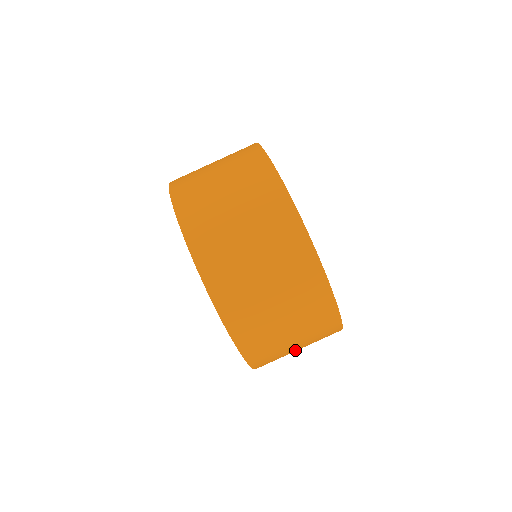
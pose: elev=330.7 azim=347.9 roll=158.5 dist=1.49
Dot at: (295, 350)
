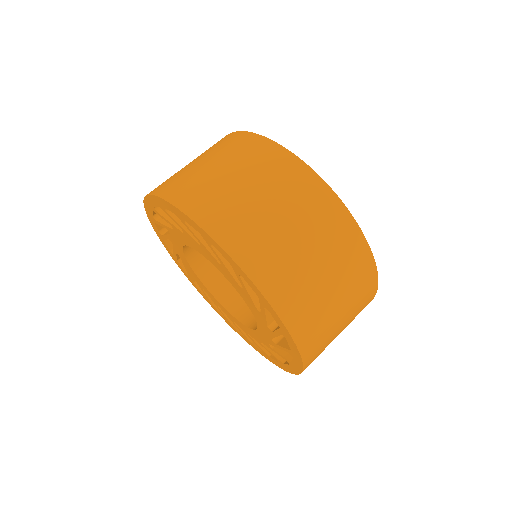
Dot at: (314, 267)
